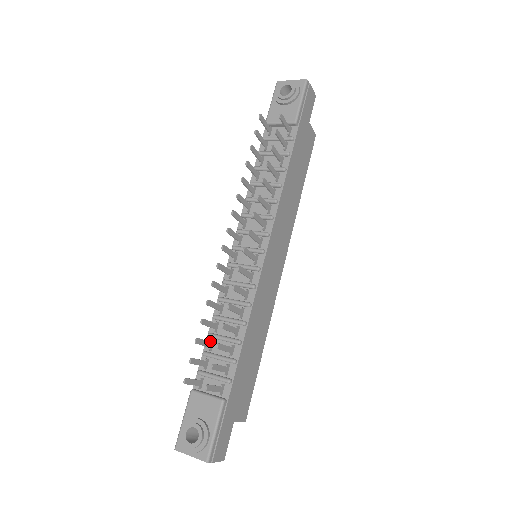
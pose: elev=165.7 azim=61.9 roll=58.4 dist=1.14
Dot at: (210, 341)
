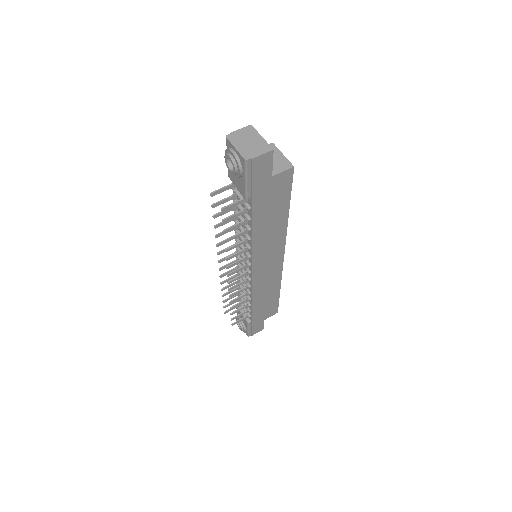
Dot at: occluded
